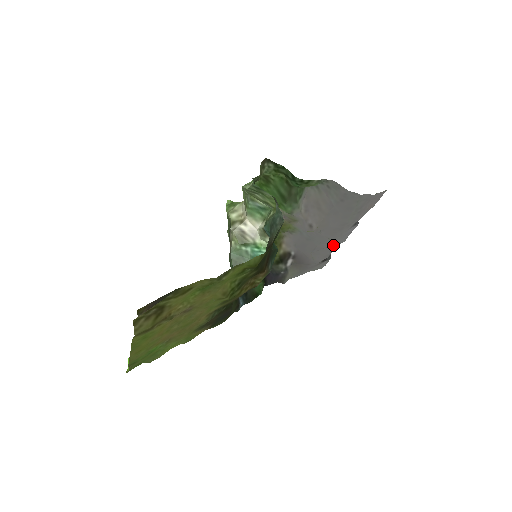
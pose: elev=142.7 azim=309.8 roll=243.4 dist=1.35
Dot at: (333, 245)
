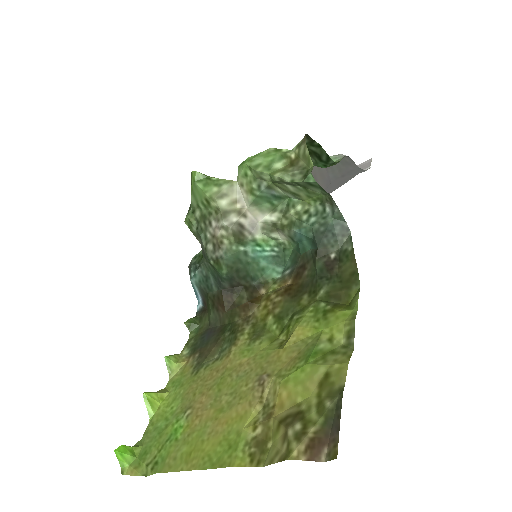
Dot at: occluded
